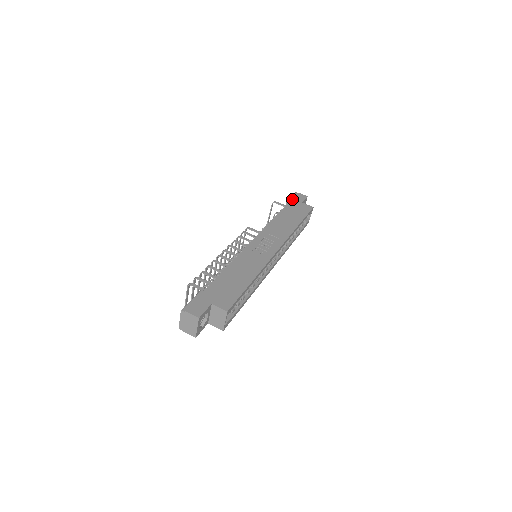
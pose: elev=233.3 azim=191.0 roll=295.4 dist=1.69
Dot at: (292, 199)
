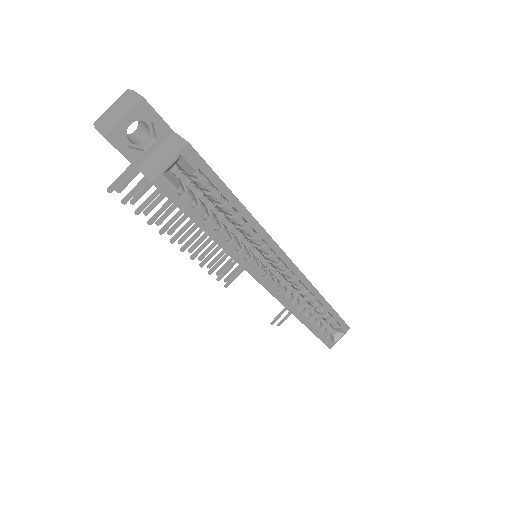
Dot at: occluded
